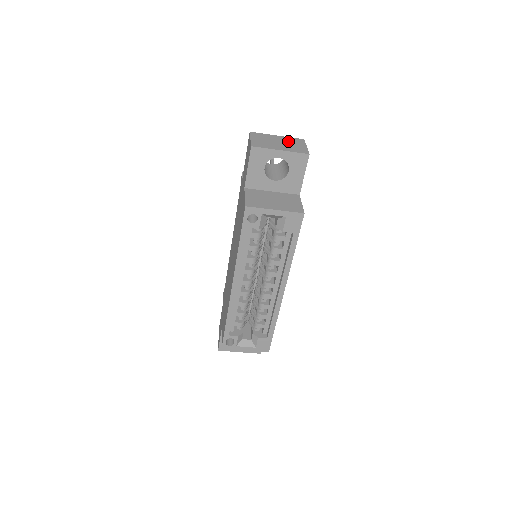
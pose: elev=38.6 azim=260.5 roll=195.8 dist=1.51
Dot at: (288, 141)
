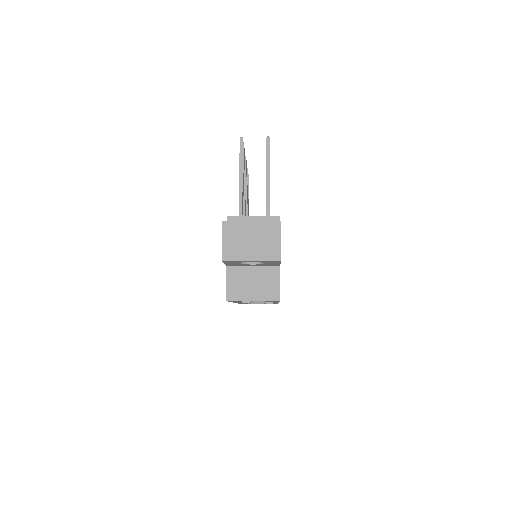
Dot at: (262, 234)
